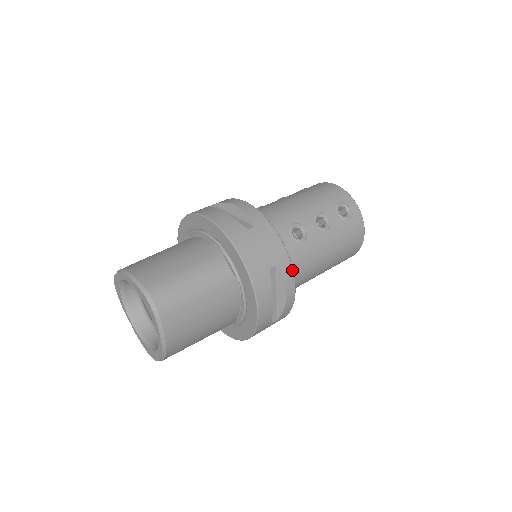
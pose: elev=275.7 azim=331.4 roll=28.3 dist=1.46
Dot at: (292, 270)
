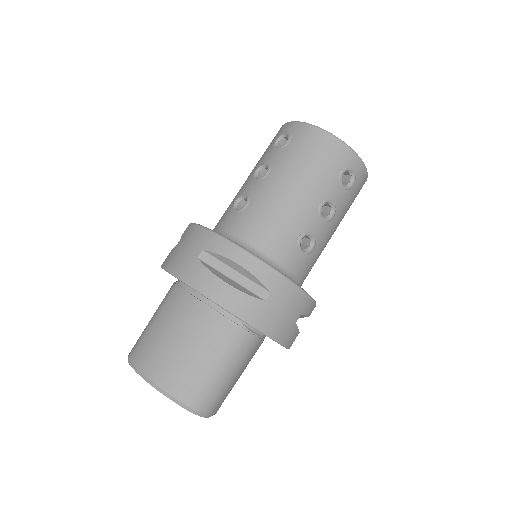
Dot at: (314, 302)
